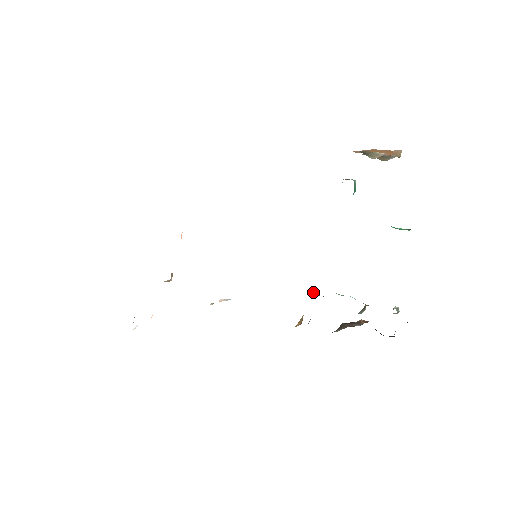
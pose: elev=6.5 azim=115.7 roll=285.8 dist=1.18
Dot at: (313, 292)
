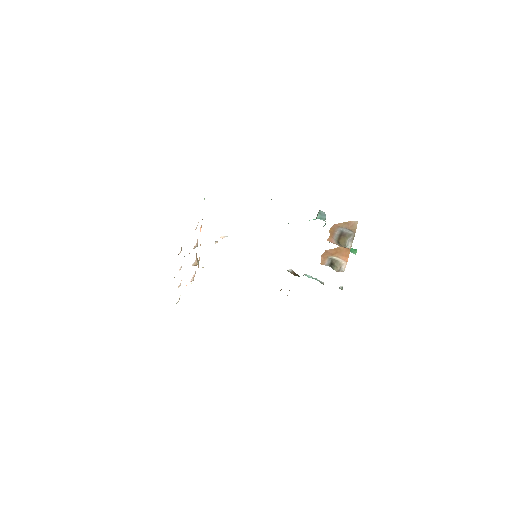
Dot at: (292, 272)
